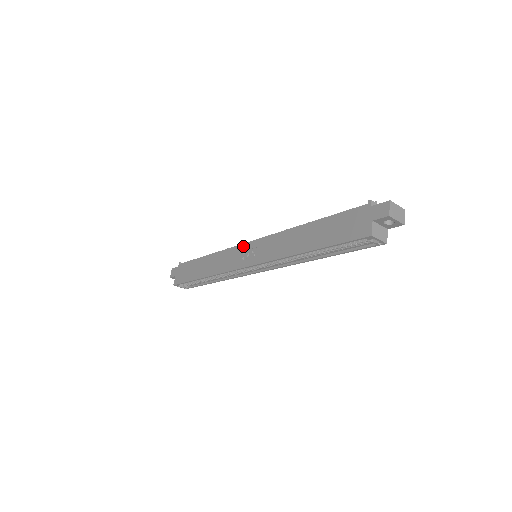
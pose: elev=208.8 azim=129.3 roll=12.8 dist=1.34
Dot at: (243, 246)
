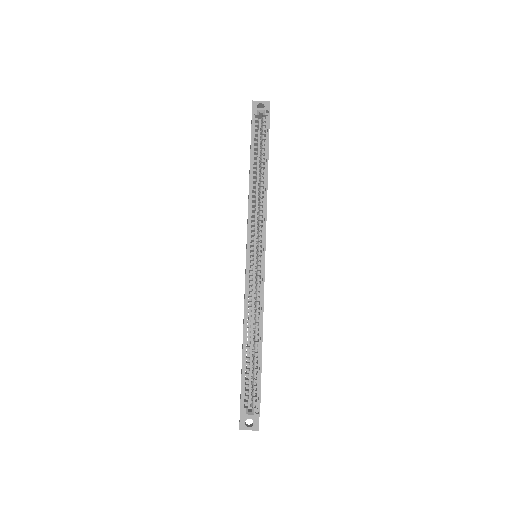
Dot at: occluded
